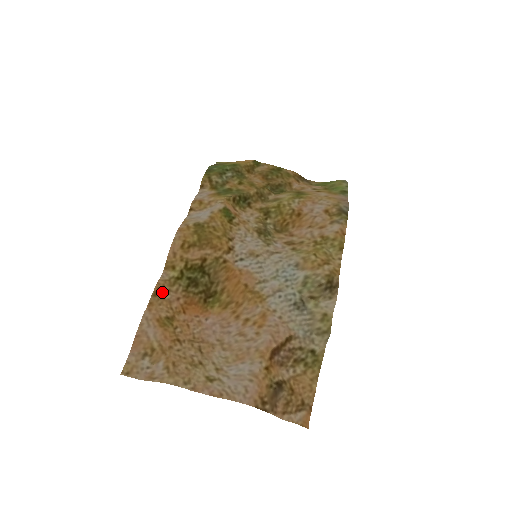
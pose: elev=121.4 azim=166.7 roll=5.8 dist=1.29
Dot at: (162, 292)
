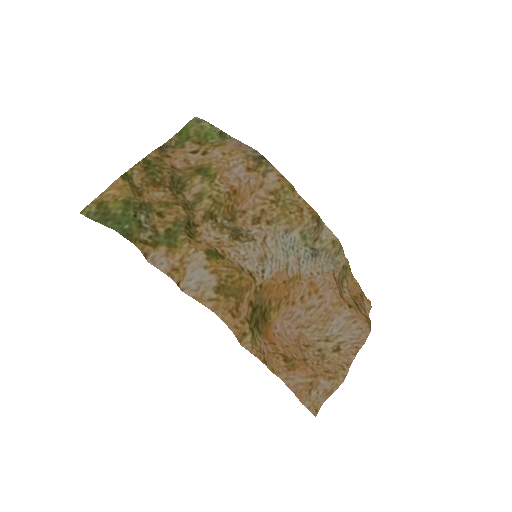
Dot at: (263, 355)
